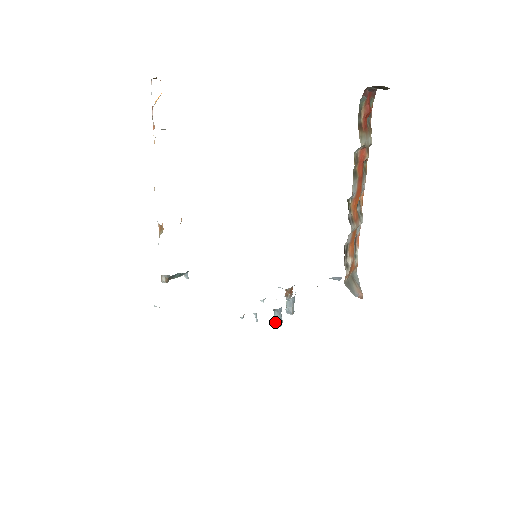
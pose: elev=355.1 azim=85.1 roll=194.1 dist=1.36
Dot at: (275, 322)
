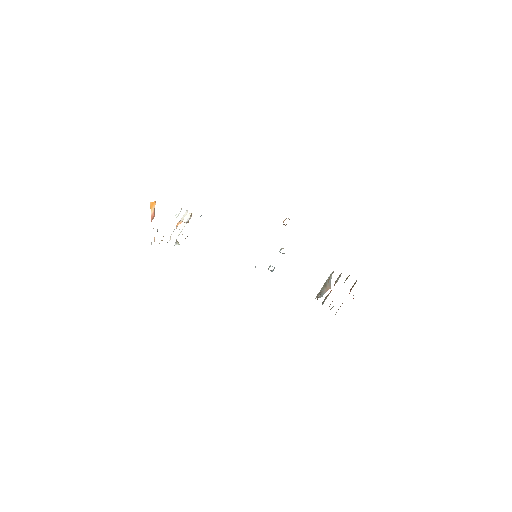
Dot at: occluded
